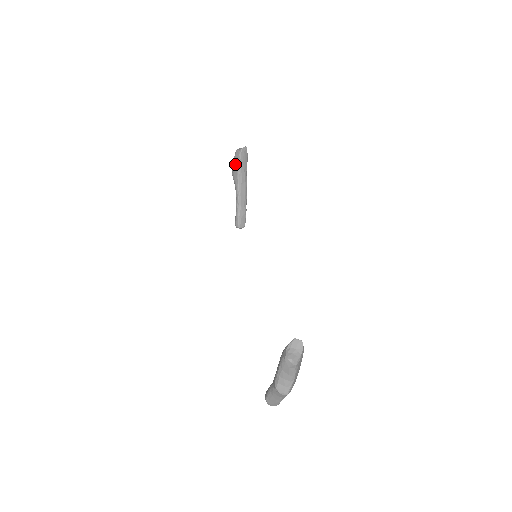
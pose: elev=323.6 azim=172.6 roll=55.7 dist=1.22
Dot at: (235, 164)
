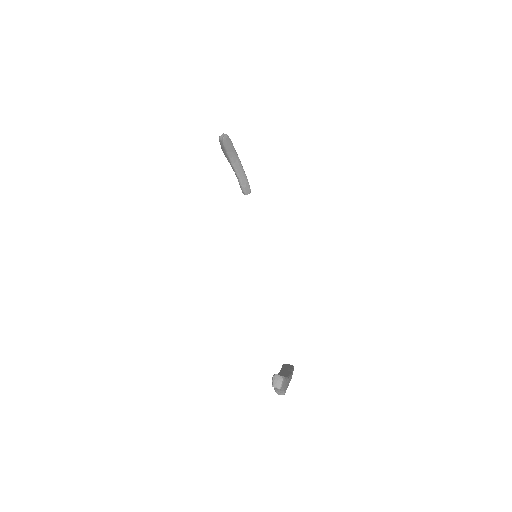
Dot at: (223, 149)
